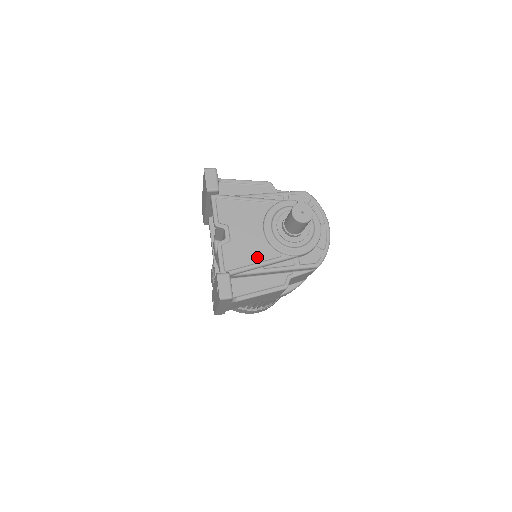
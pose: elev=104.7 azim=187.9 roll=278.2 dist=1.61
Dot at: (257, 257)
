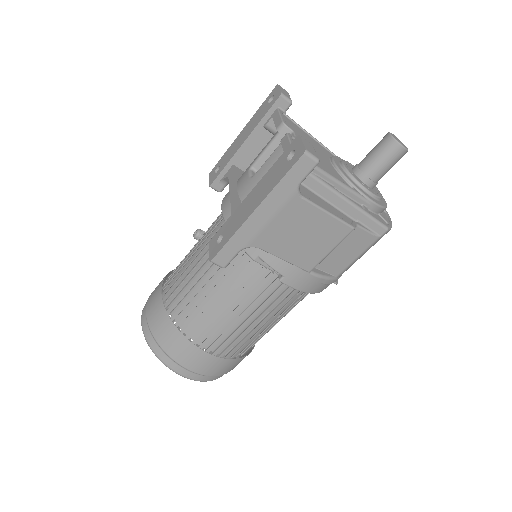
Dot at: (329, 172)
